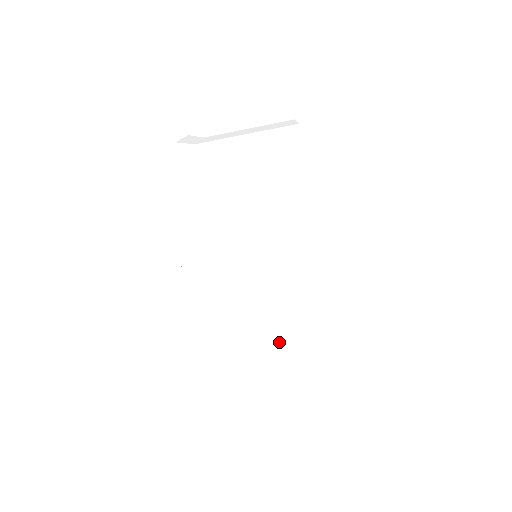
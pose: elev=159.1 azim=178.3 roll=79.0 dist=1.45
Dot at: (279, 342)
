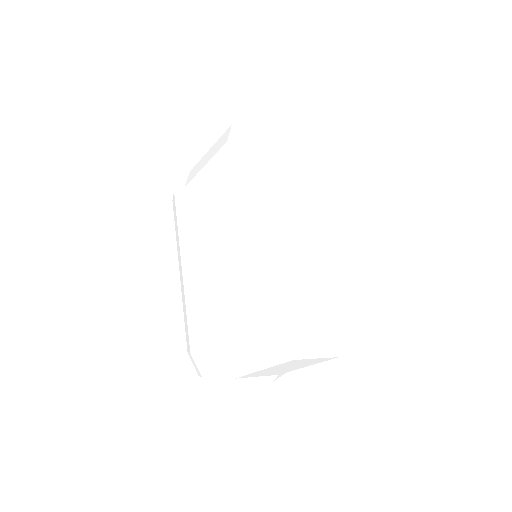
Dot at: (220, 312)
